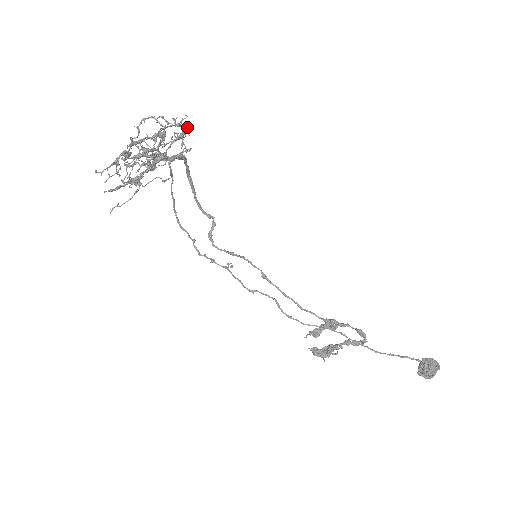
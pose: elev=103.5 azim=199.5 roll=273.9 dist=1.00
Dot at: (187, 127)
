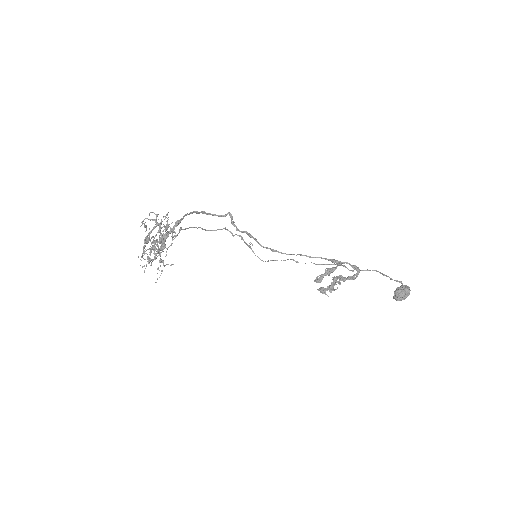
Dot at: (167, 221)
